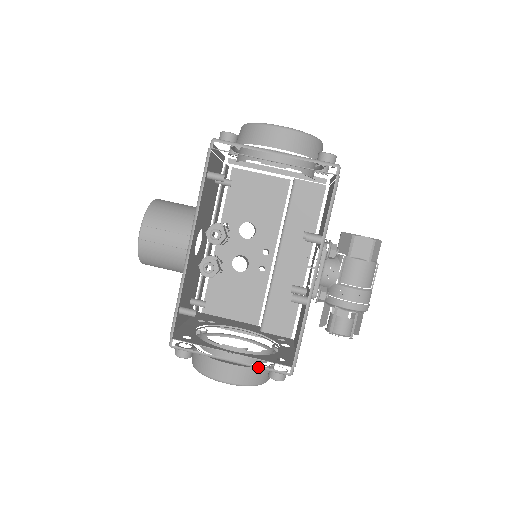
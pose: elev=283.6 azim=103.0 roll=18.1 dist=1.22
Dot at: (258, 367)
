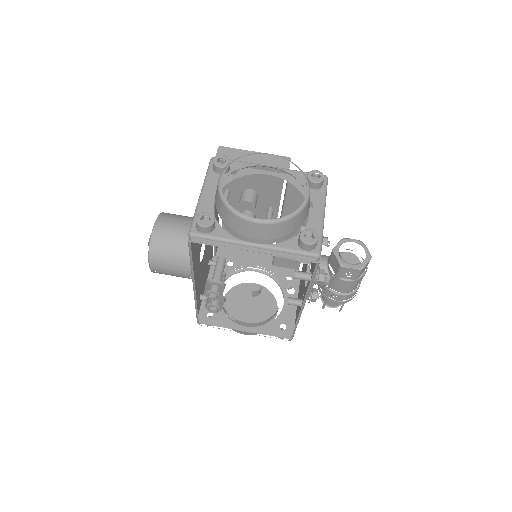
Dot at: occluded
